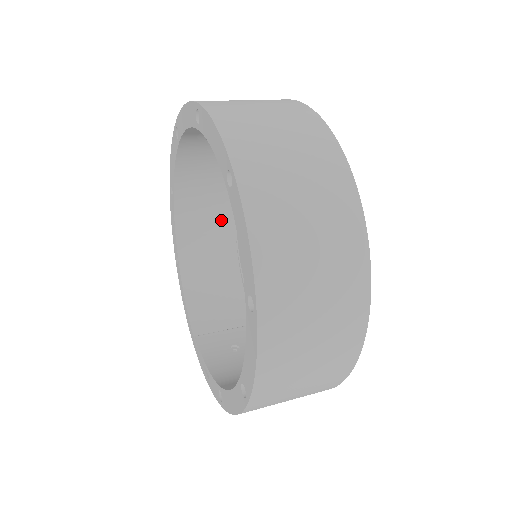
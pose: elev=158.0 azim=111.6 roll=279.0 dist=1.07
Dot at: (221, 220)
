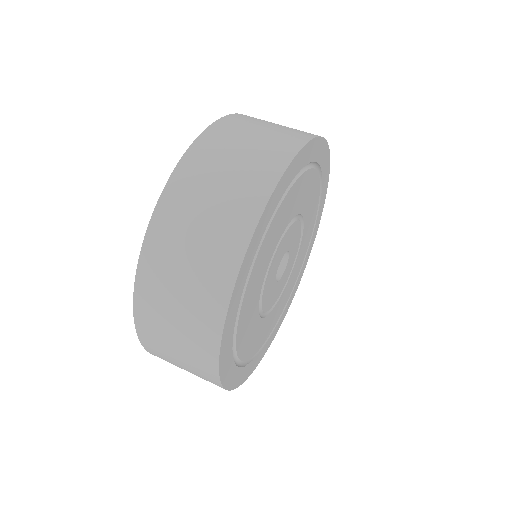
Dot at: occluded
